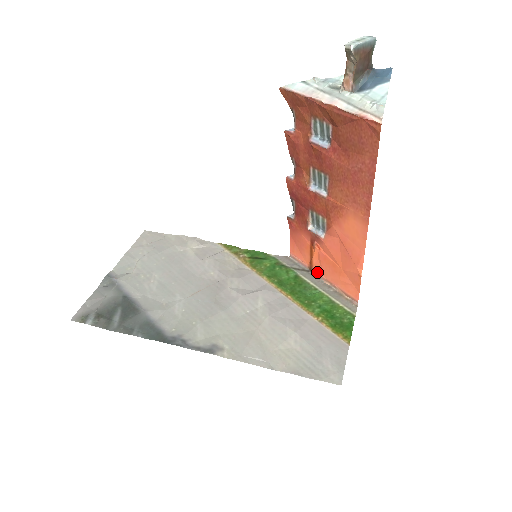
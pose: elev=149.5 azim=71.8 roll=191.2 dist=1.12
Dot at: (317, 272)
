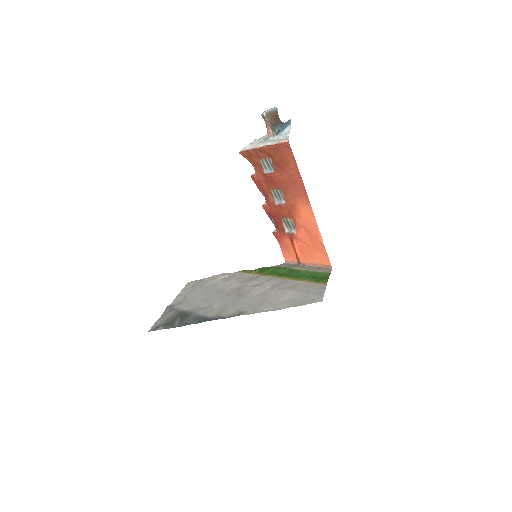
Dot at: (303, 262)
